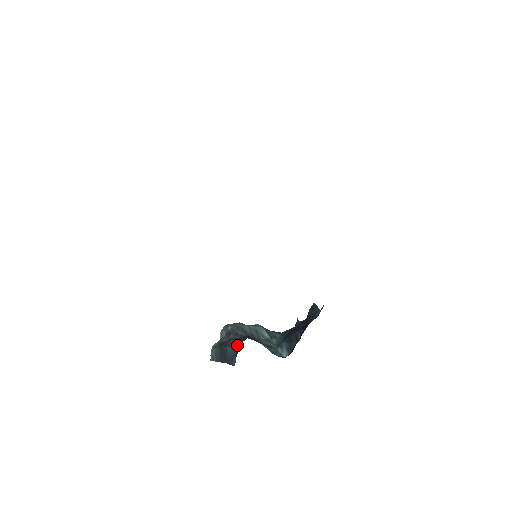
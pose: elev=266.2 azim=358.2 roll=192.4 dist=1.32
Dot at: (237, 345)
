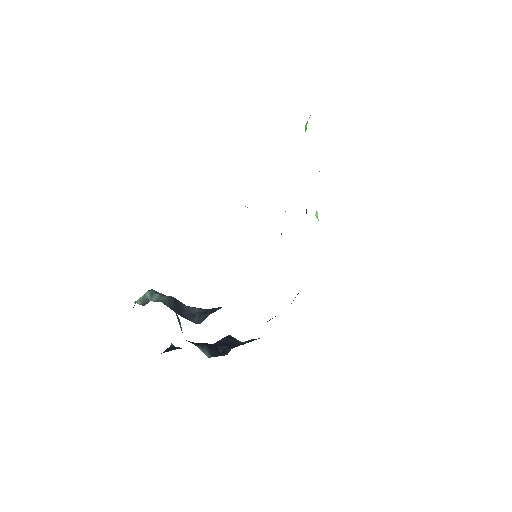
Dot at: (196, 309)
